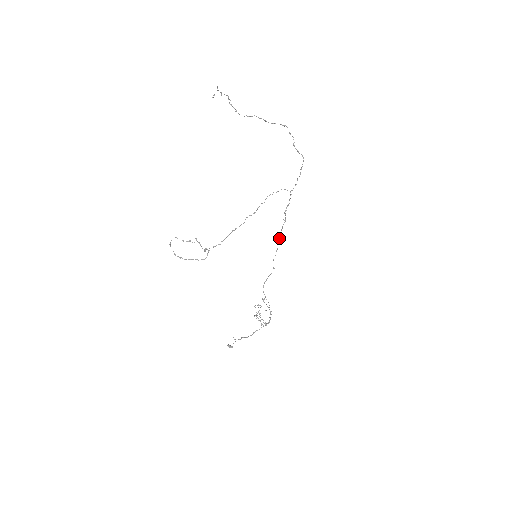
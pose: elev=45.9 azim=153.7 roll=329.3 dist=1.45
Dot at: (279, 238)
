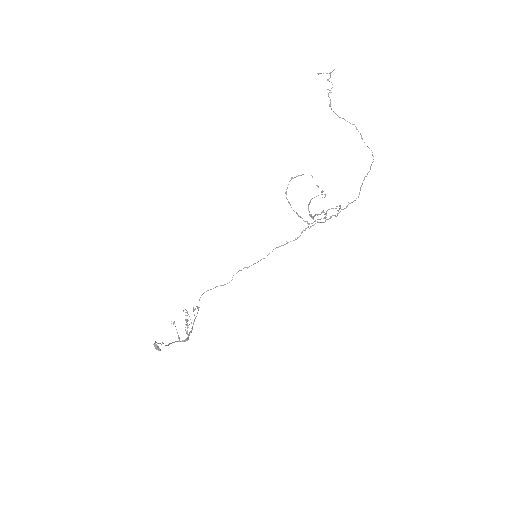
Dot at: occluded
